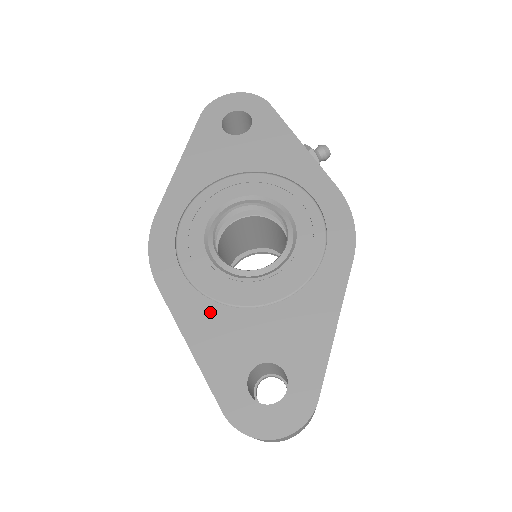
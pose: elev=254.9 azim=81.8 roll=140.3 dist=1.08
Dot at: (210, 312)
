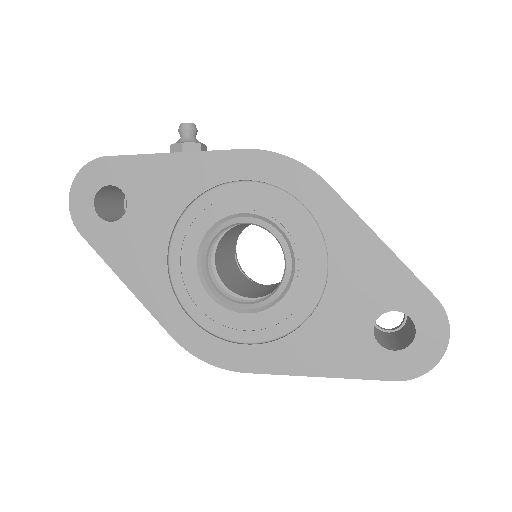
Dot at: (299, 342)
